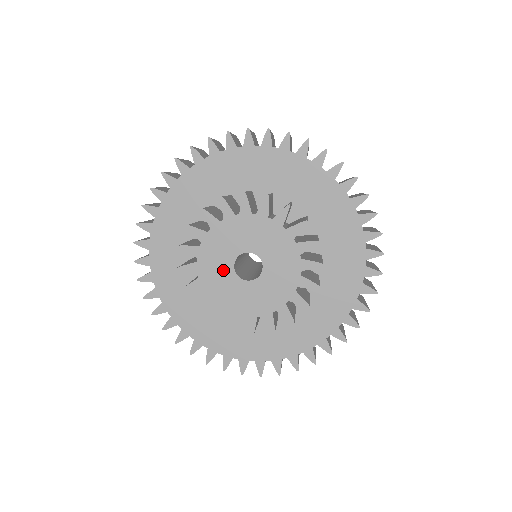
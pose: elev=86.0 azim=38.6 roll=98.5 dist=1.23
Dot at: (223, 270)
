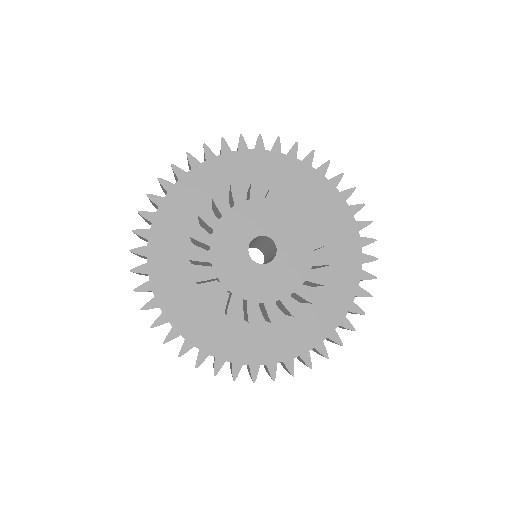
Dot at: (237, 248)
